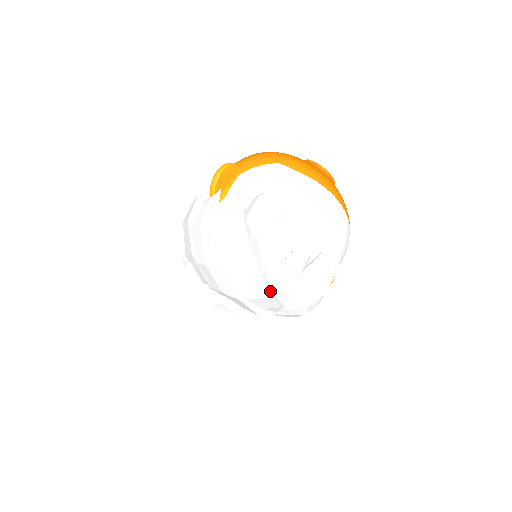
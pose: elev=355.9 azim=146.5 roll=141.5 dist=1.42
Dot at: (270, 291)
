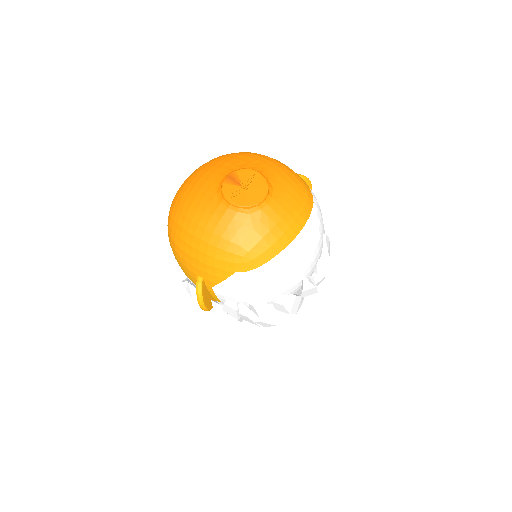
Dot at: (304, 304)
